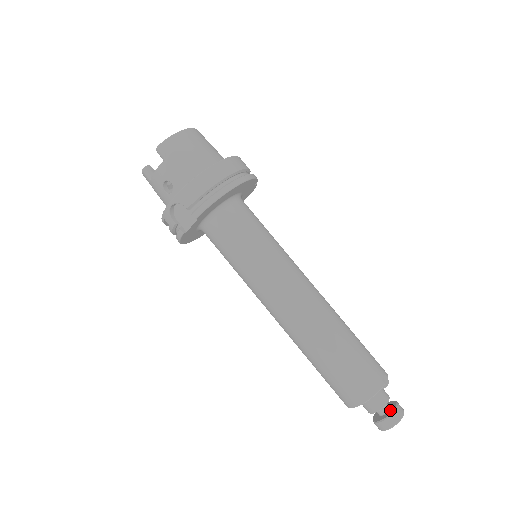
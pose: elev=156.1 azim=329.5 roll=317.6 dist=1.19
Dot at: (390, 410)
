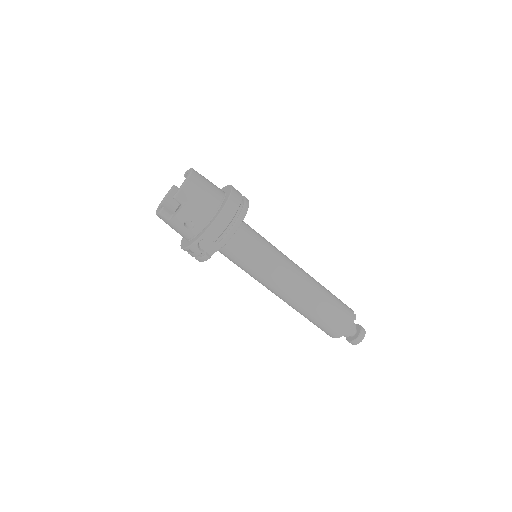
Dot at: (358, 331)
